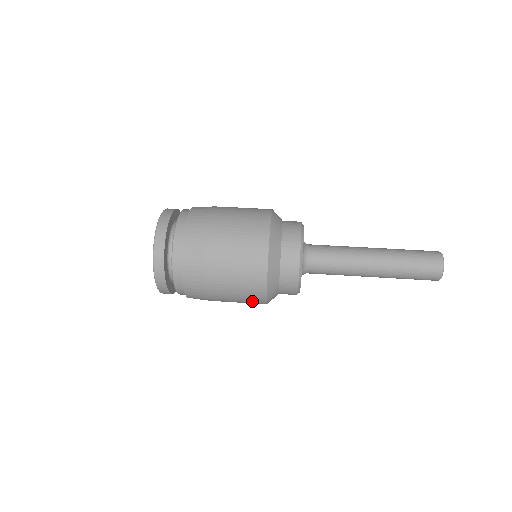
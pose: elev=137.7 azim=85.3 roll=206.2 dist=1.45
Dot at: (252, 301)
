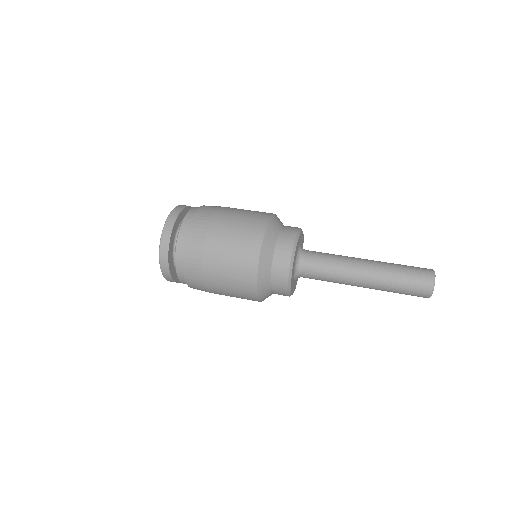
Dot at: (245, 295)
